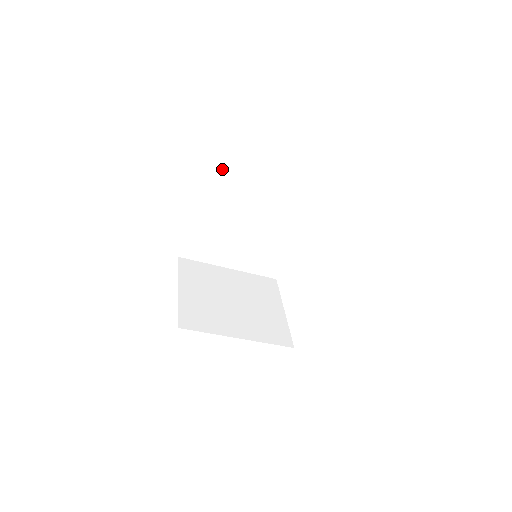
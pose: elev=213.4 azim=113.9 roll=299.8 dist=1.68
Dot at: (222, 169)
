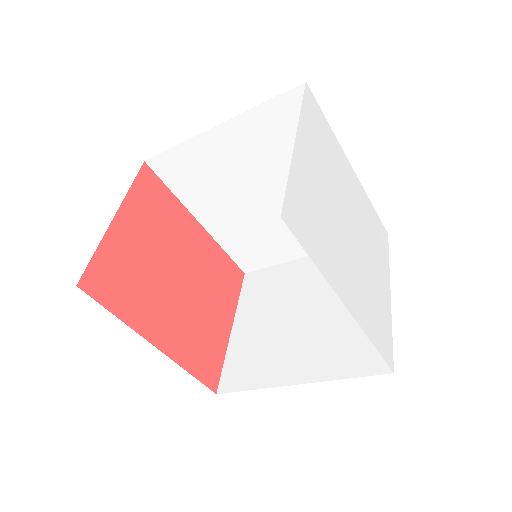
Dot at: (164, 165)
